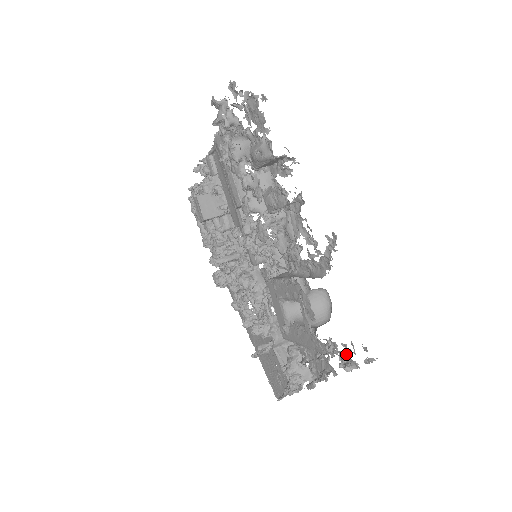
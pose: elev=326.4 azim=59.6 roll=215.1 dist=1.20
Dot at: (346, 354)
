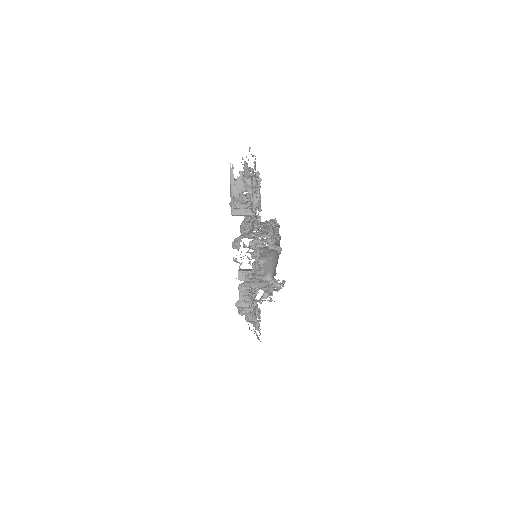
Dot at: occluded
